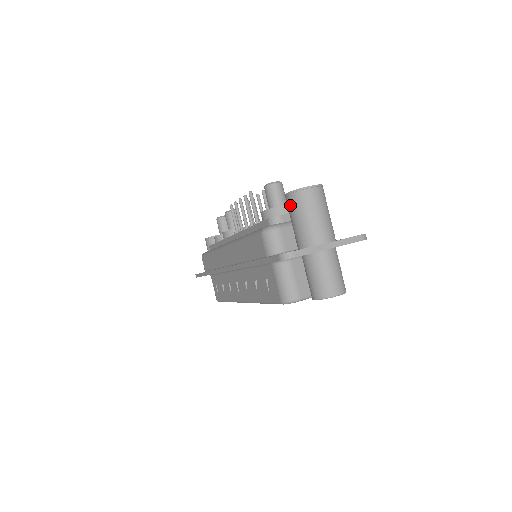
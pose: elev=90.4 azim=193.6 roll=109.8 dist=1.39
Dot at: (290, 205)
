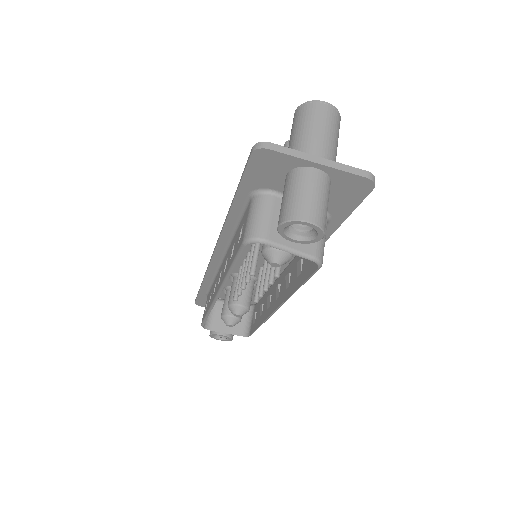
Dot at: (294, 121)
